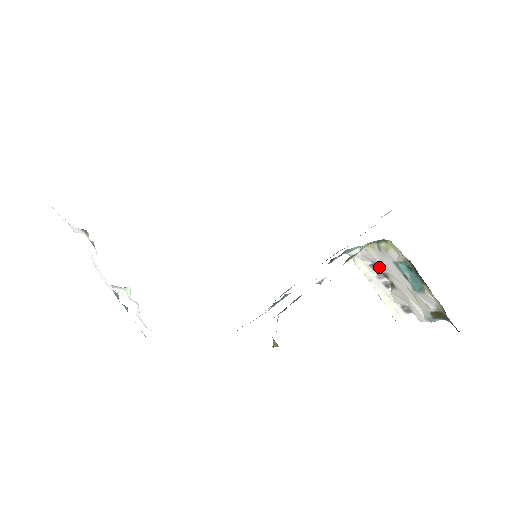
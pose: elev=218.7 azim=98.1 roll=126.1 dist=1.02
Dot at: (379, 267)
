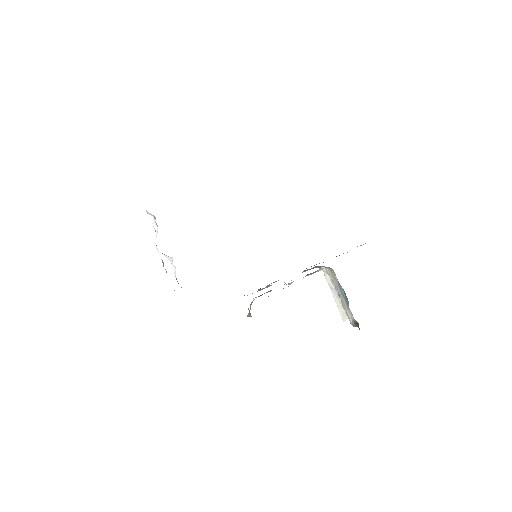
Dot at: occluded
